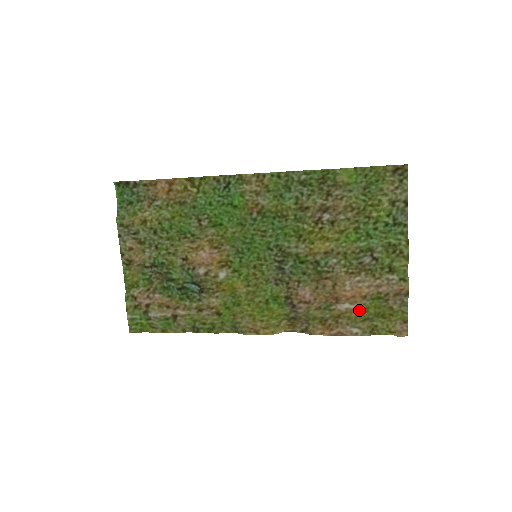
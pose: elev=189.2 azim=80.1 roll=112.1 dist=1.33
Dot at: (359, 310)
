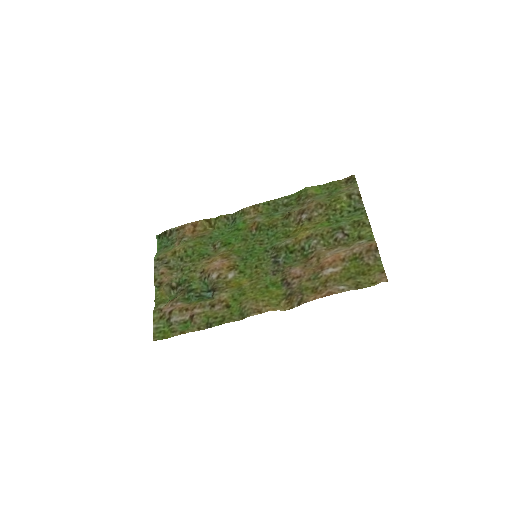
Dot at: (342, 271)
